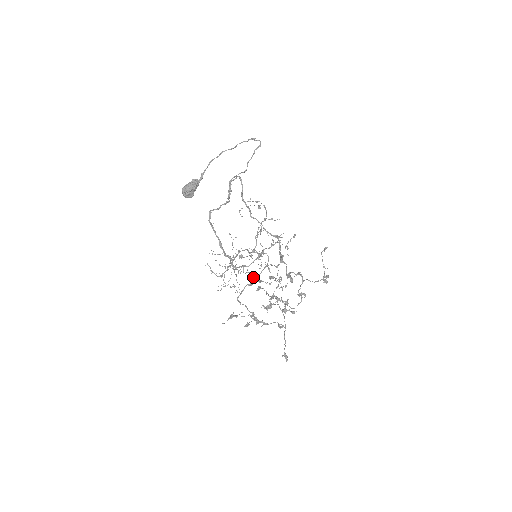
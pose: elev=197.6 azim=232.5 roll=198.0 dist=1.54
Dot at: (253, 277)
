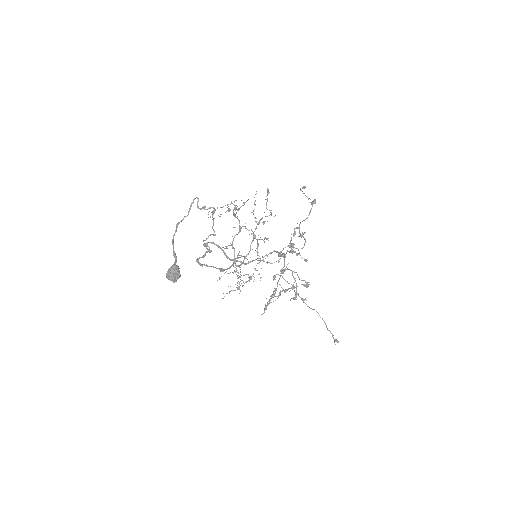
Dot at: occluded
